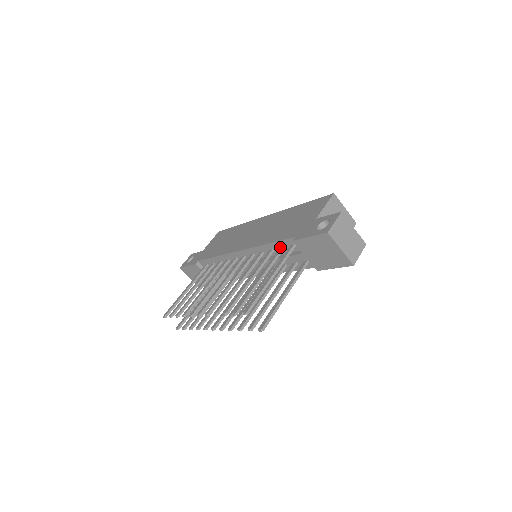
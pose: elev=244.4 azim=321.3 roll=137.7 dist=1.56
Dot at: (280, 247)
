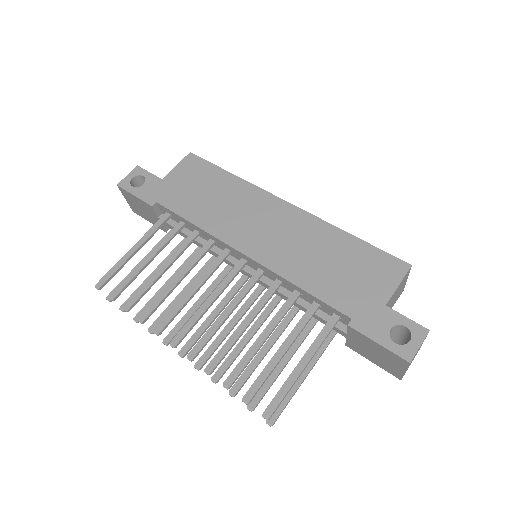
Dot at: (315, 301)
